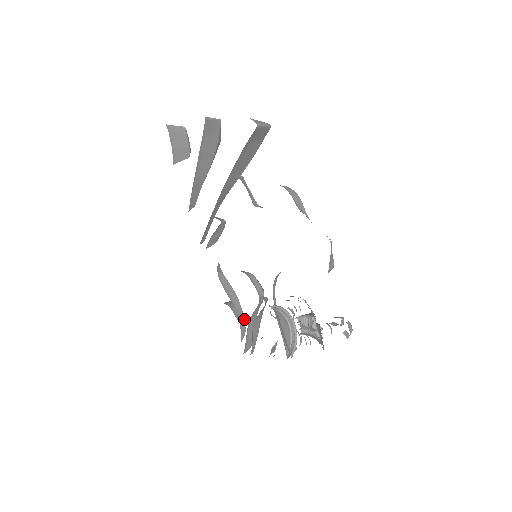
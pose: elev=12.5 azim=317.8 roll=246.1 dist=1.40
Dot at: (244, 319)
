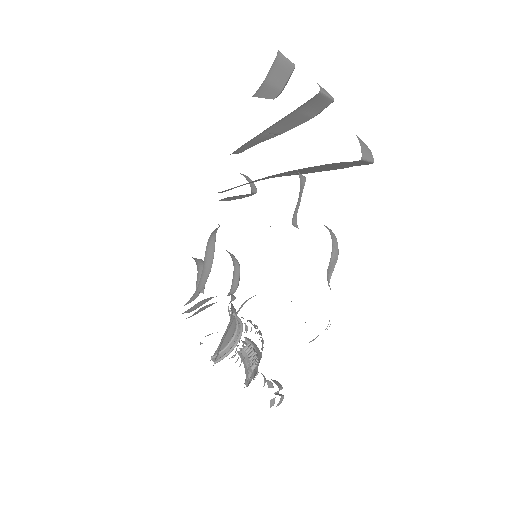
Dot at: (202, 289)
